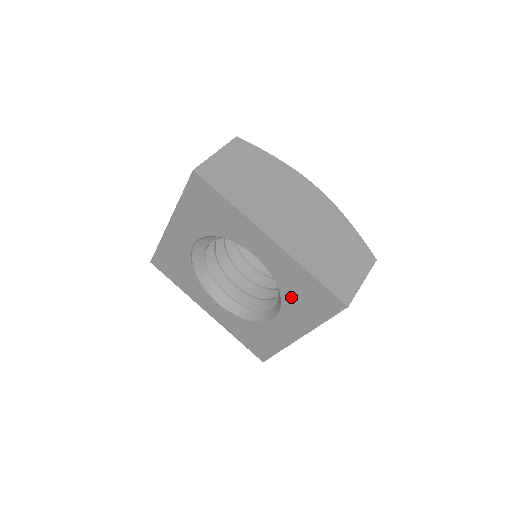
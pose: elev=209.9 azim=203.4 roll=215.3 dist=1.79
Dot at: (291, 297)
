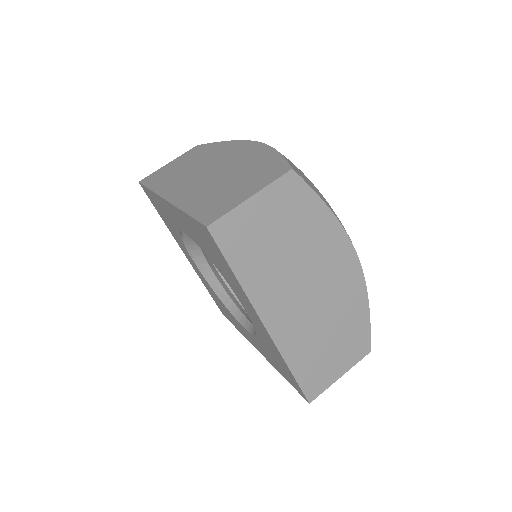
Dot at: (265, 346)
